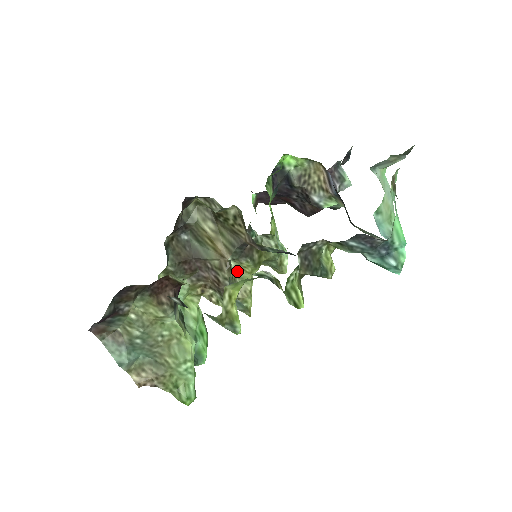
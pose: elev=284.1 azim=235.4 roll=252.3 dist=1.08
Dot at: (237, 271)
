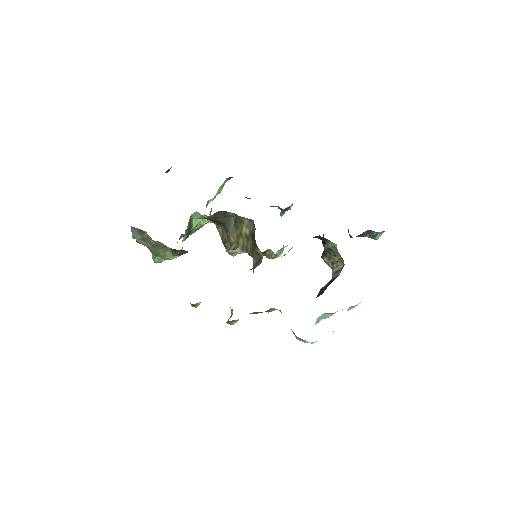
Dot at: occluded
